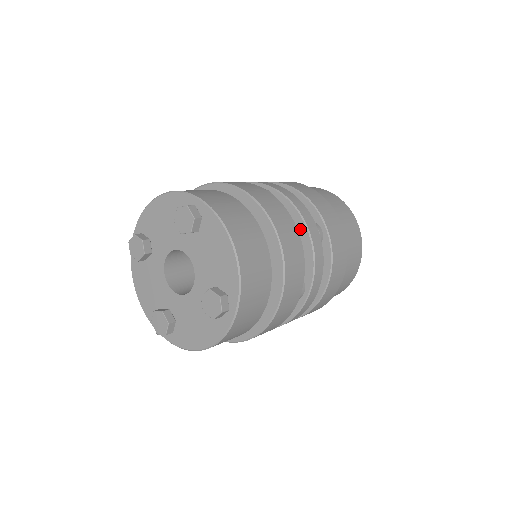
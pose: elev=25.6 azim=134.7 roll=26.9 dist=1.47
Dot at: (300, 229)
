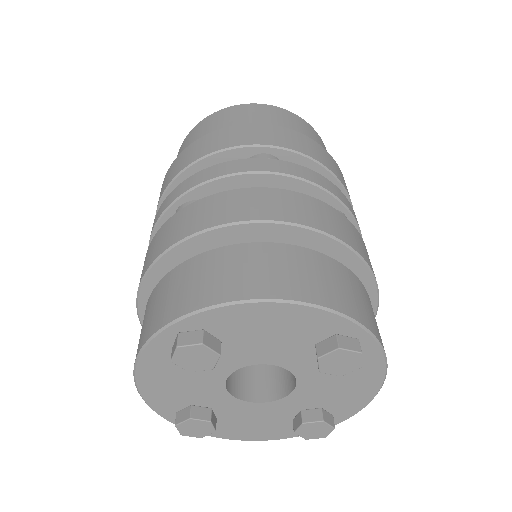
Dot at: occluded
